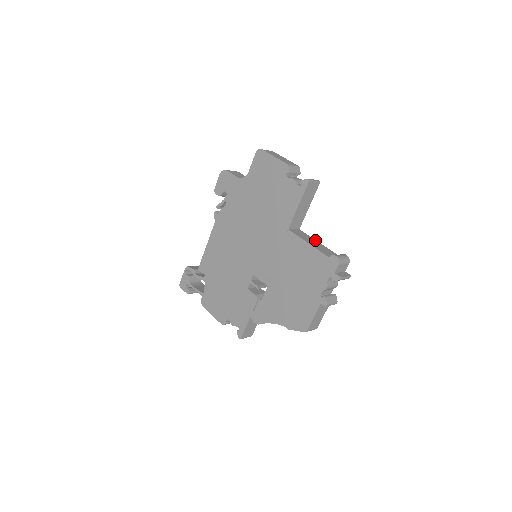
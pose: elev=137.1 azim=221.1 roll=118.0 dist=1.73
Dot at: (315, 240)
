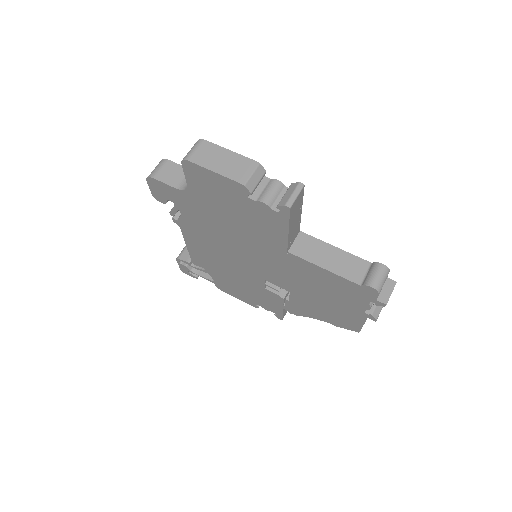
Dot at: (329, 246)
